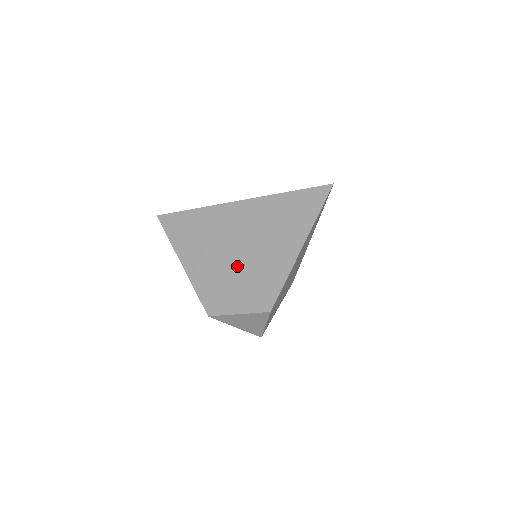
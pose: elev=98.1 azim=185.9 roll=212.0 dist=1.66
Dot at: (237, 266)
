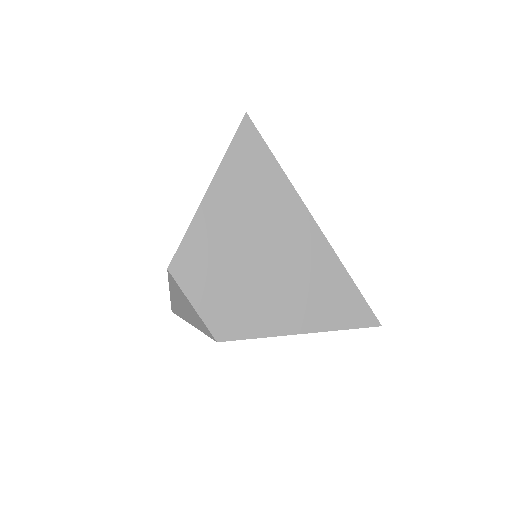
Dot at: occluded
